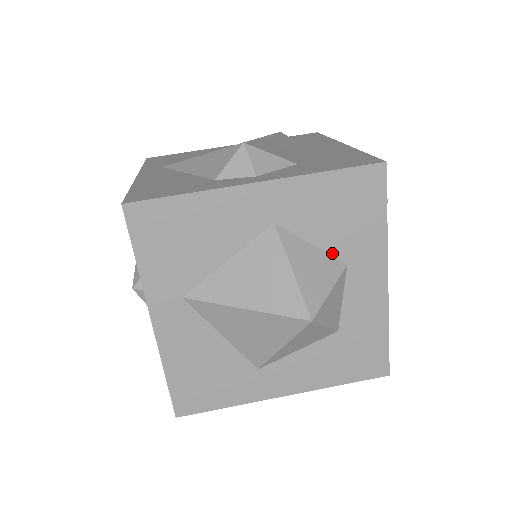
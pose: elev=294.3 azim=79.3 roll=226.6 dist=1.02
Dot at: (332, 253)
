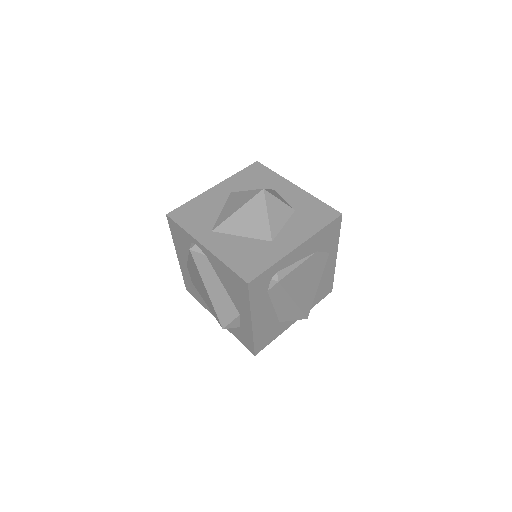
Dot at: occluded
